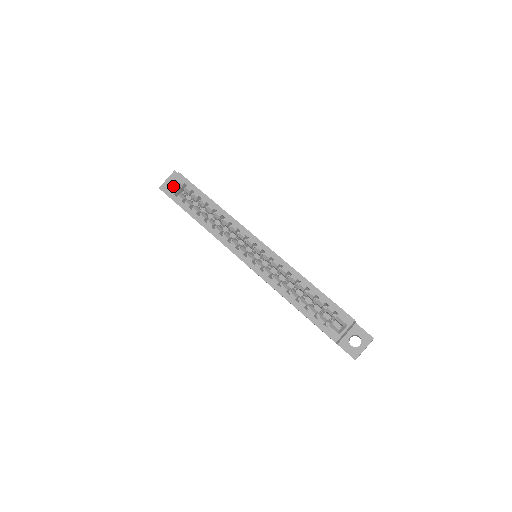
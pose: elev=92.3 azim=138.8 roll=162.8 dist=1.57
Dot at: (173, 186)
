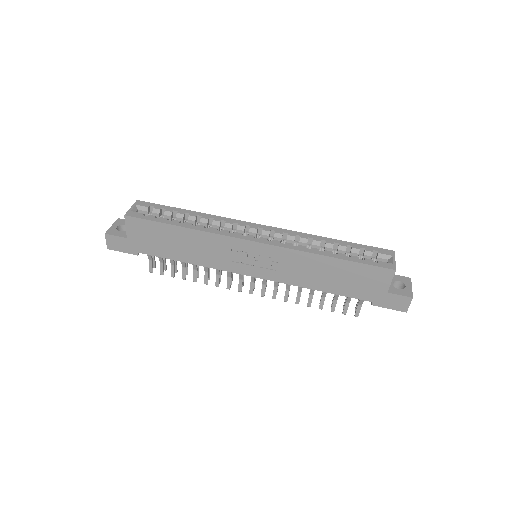
Dot at: occluded
